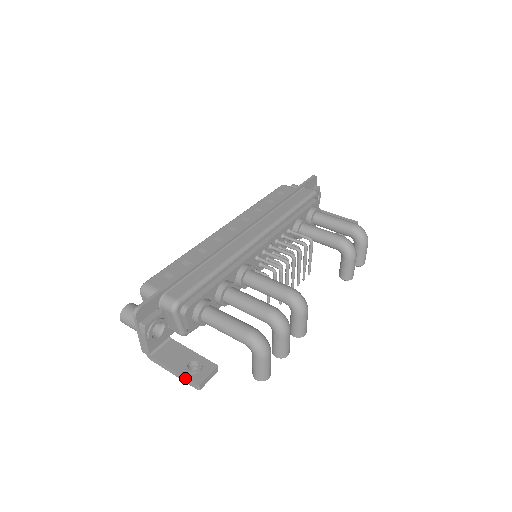
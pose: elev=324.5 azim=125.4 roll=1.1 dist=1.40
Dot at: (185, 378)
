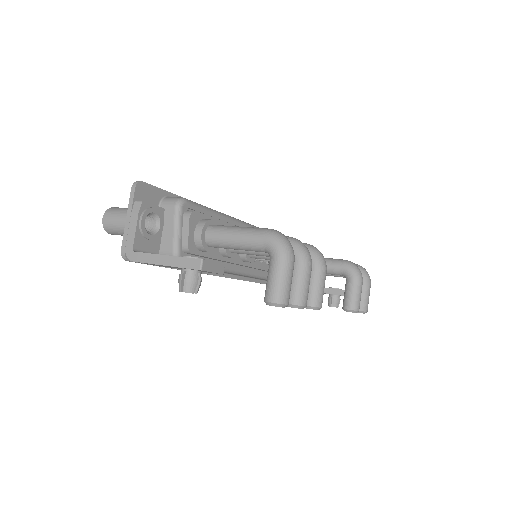
Dot at: (182, 258)
